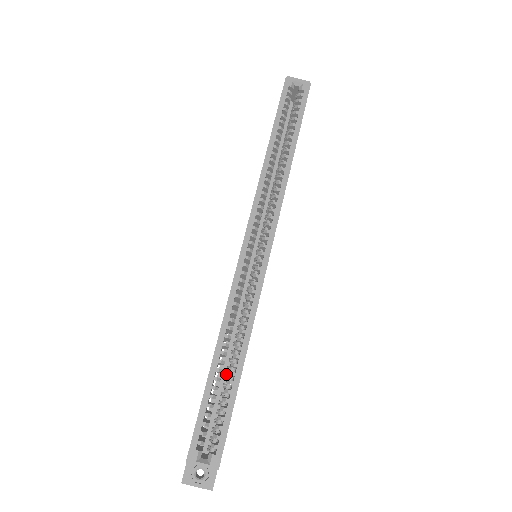
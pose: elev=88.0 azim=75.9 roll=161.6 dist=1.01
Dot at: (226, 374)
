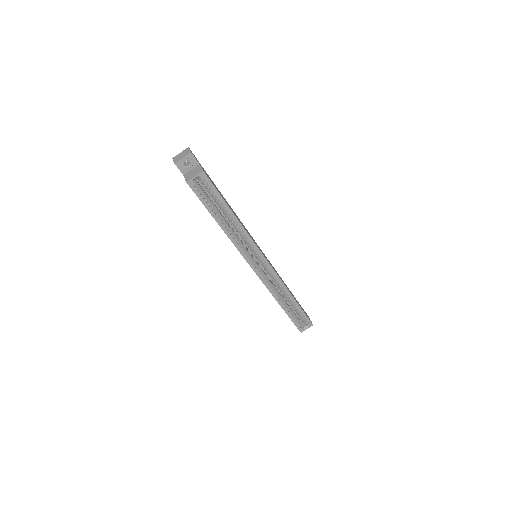
Dot at: occluded
